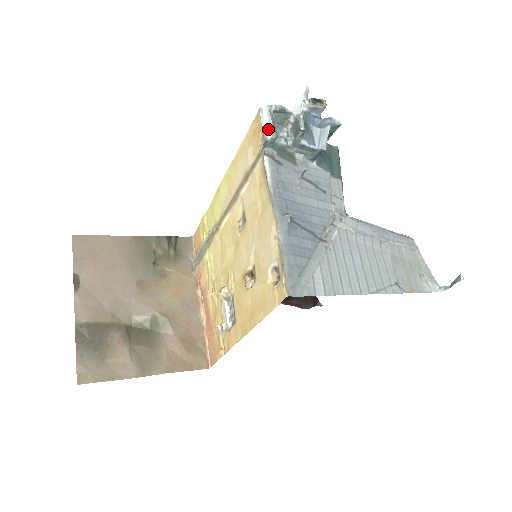
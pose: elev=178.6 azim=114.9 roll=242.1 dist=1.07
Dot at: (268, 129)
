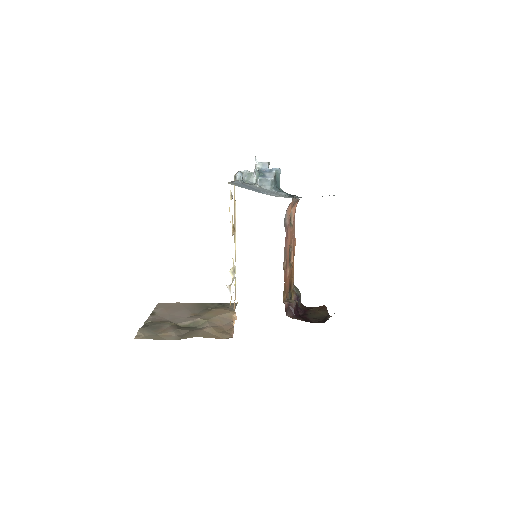
Dot at: (237, 173)
